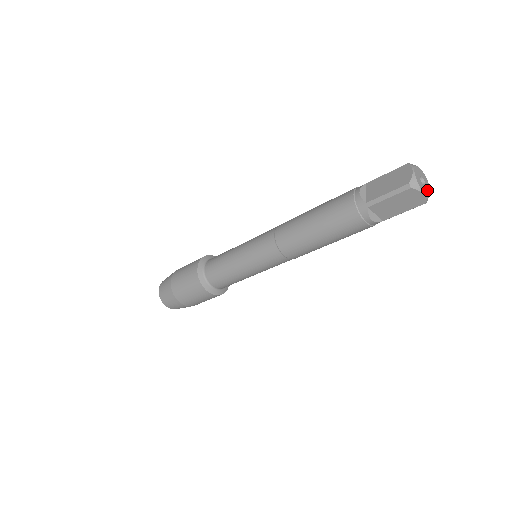
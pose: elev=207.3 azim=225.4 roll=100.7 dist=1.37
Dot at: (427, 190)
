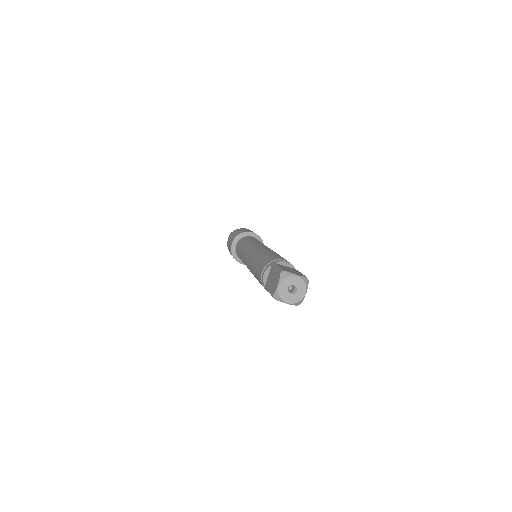
Dot at: (298, 297)
